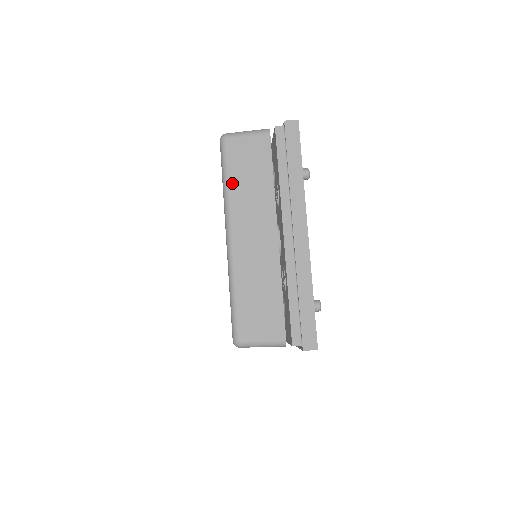
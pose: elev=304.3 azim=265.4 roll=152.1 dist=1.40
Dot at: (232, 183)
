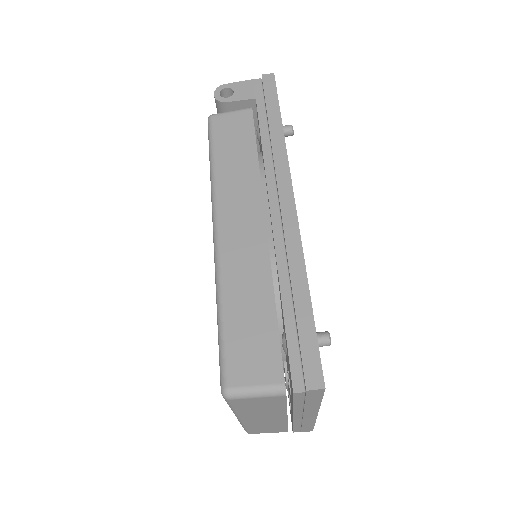
Dot at: (240, 410)
